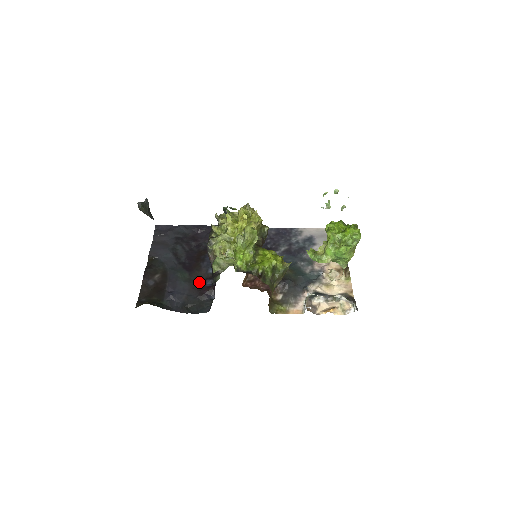
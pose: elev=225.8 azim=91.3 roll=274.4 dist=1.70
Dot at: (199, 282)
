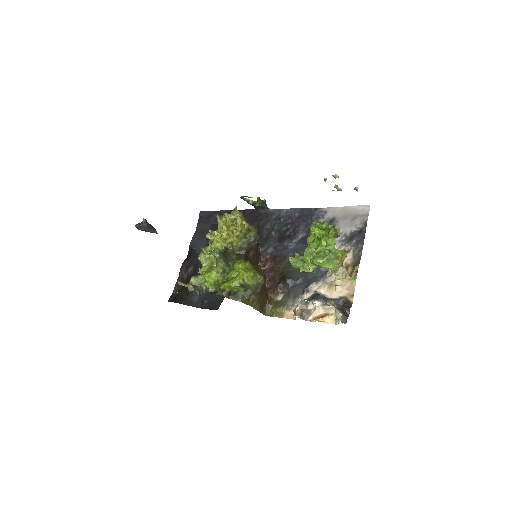
Dot at: occluded
